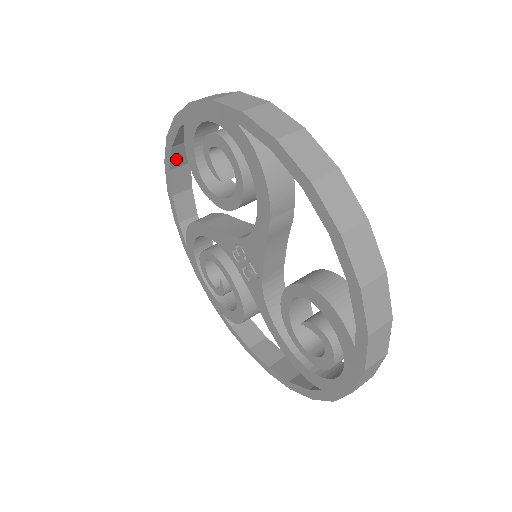
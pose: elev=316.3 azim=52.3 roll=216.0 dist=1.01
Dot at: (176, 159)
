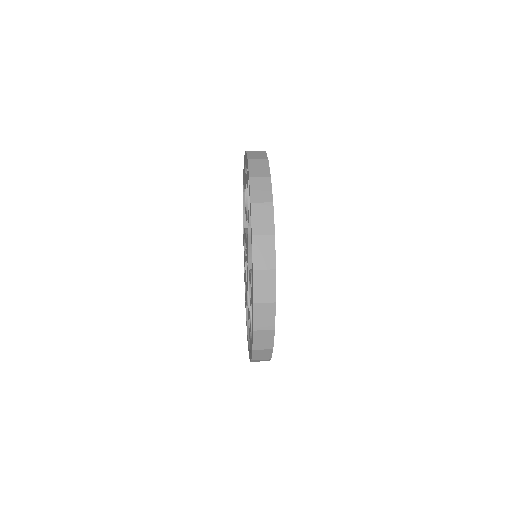
Dot at: occluded
